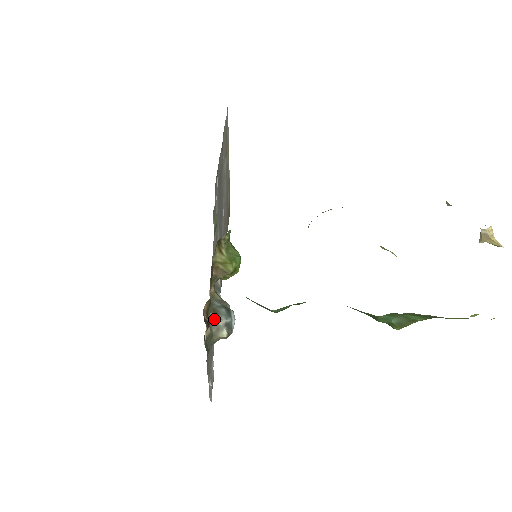
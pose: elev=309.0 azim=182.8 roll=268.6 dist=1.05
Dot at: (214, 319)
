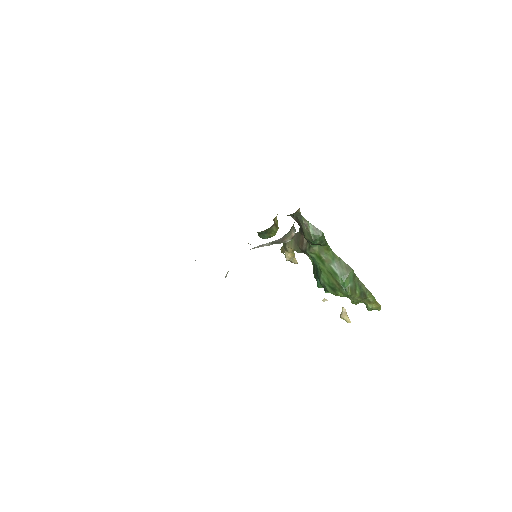
Dot at: occluded
